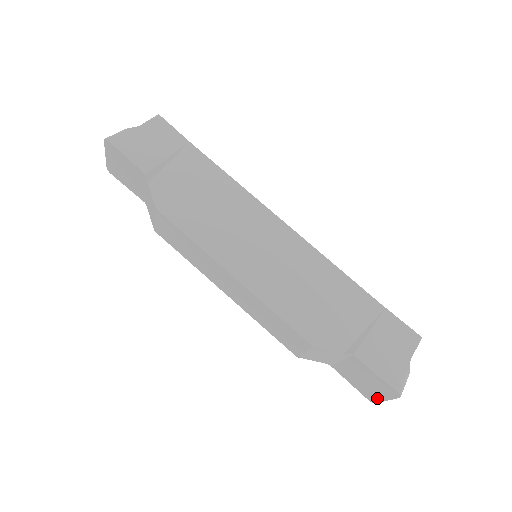
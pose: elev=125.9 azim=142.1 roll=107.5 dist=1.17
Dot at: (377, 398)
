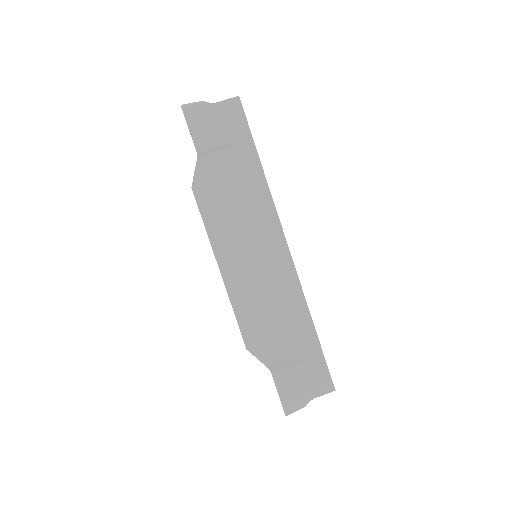
Dot at: occluded
